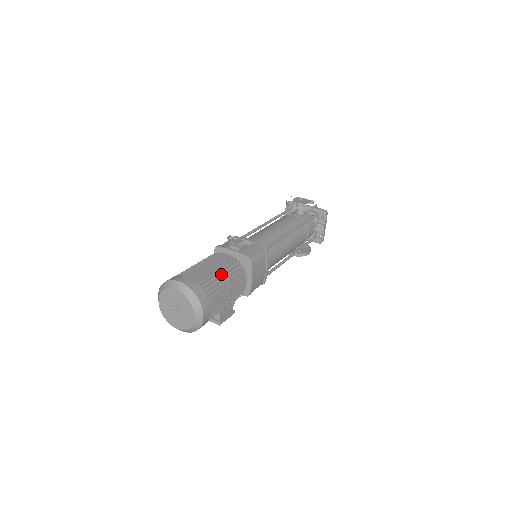
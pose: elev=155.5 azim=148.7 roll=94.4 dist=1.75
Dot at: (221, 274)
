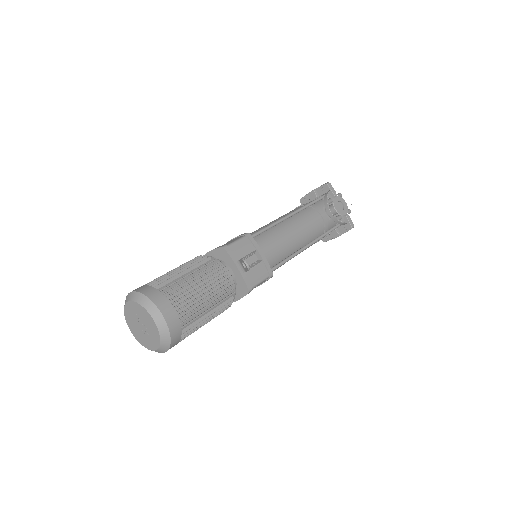
Dot at: (210, 308)
